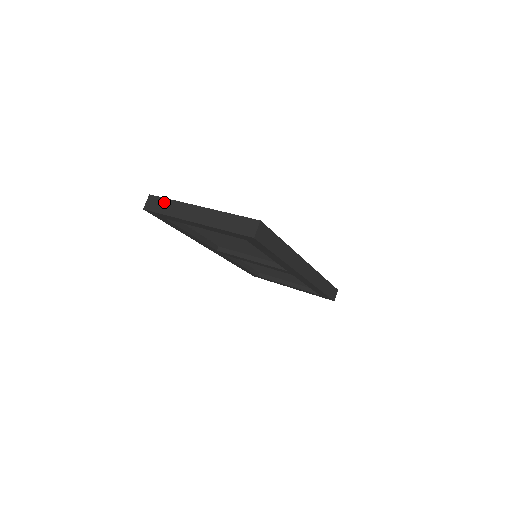
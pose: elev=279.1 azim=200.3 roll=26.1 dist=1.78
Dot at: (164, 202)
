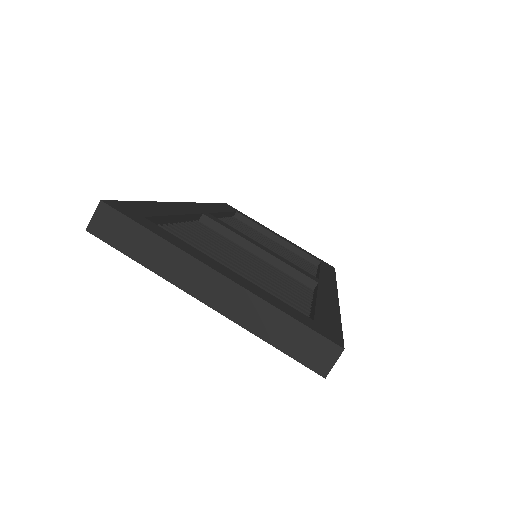
Dot at: (135, 232)
